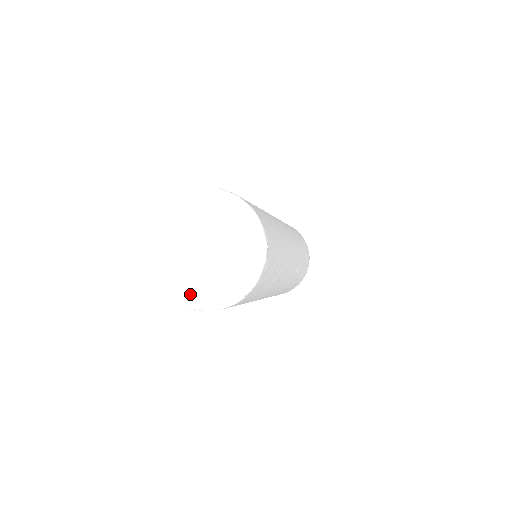
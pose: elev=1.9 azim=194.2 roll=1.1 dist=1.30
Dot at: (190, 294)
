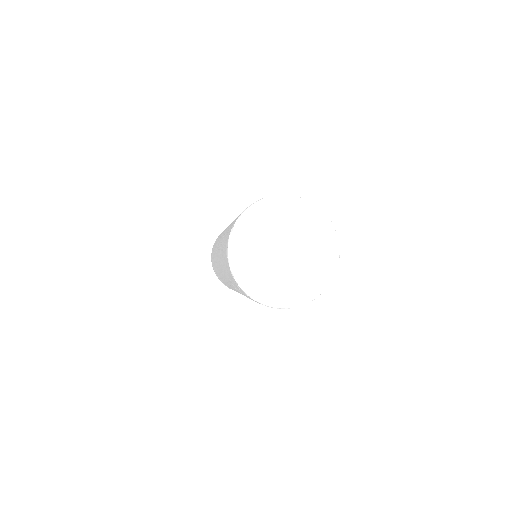
Dot at: (275, 295)
